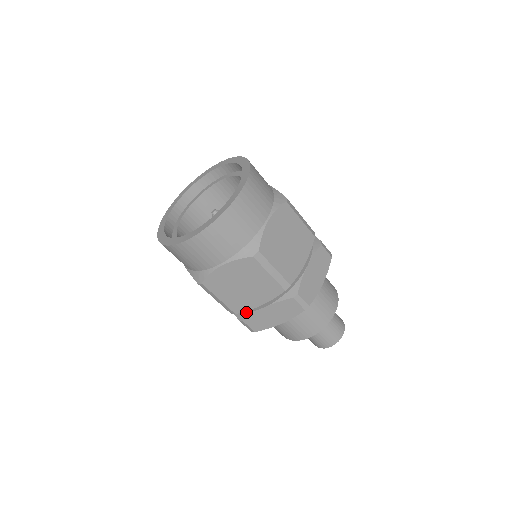
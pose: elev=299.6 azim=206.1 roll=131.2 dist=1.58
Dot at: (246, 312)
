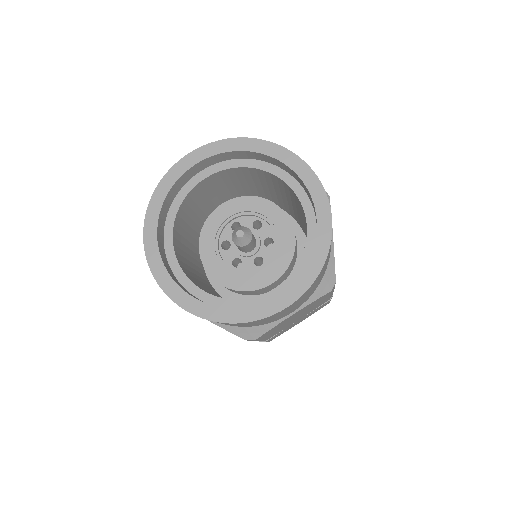
Dot at: occluded
